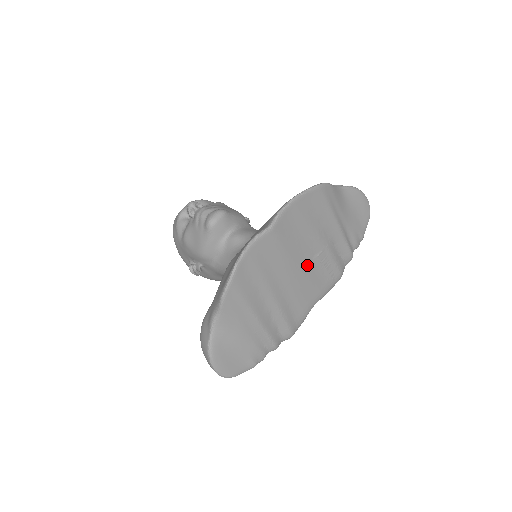
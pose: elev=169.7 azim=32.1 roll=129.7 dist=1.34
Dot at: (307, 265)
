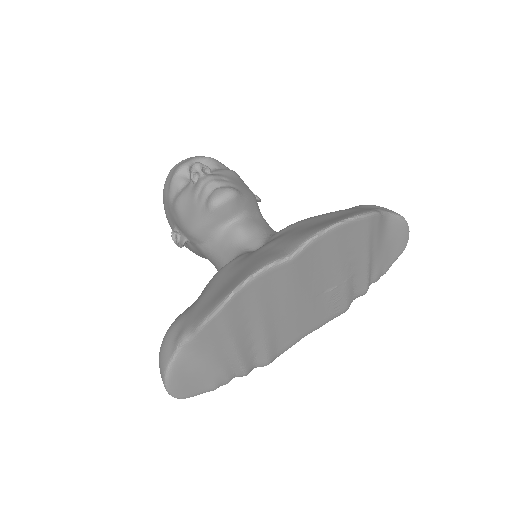
Dot at: (315, 299)
